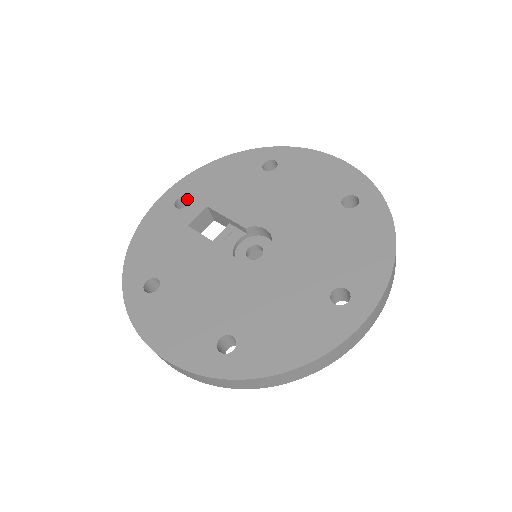
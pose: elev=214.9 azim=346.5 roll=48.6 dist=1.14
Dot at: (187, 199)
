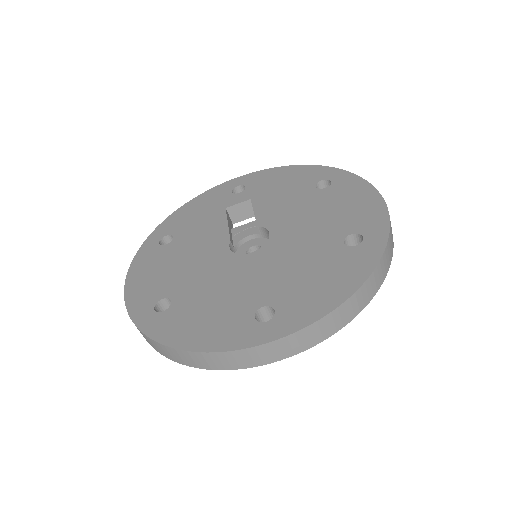
Dot at: occluded
